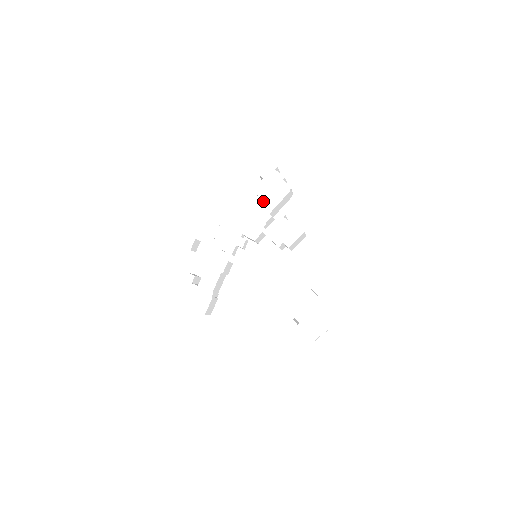
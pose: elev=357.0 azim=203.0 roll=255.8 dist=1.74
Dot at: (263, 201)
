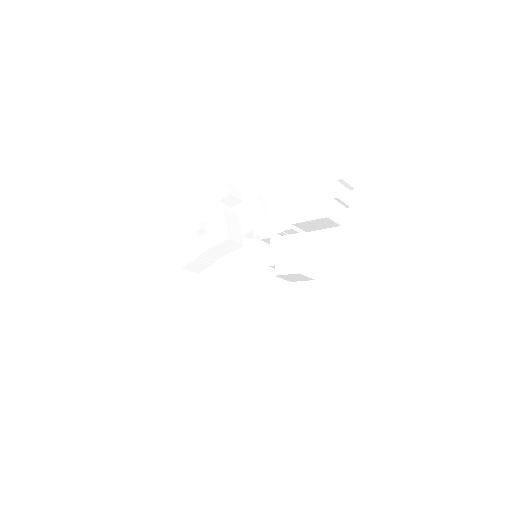
Dot at: (299, 206)
